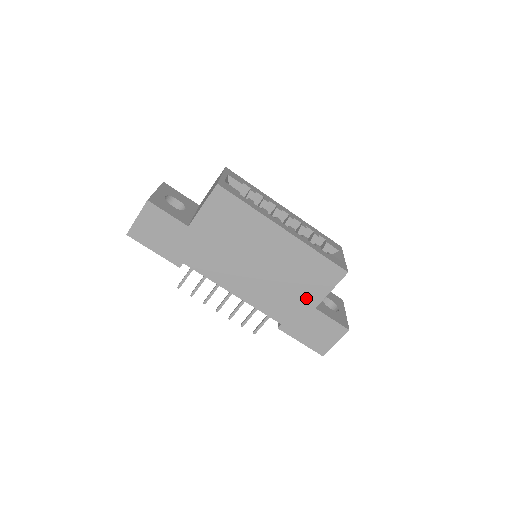
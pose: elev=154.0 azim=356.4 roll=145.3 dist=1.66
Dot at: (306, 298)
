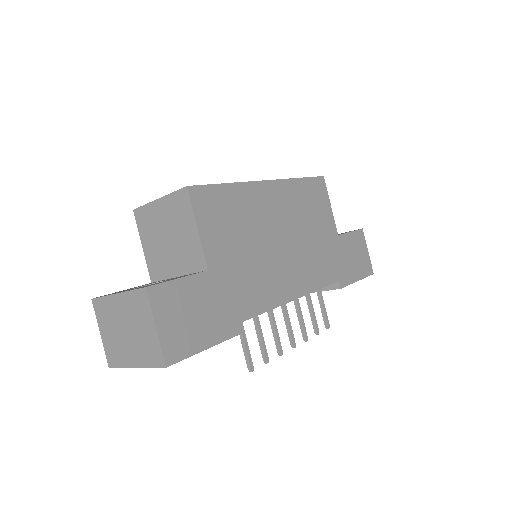
Dot at: (328, 233)
